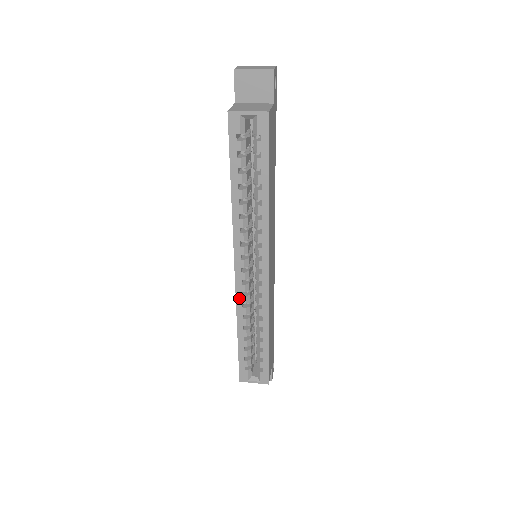
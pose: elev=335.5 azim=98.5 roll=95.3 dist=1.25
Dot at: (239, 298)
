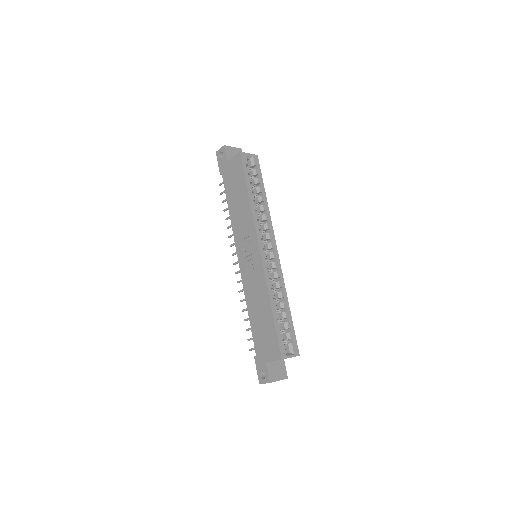
Dot at: (266, 273)
